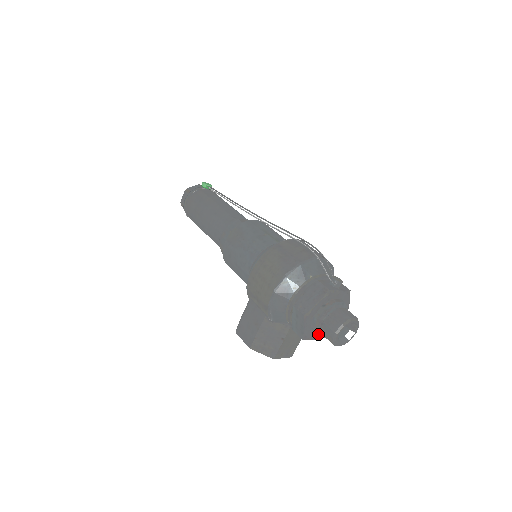
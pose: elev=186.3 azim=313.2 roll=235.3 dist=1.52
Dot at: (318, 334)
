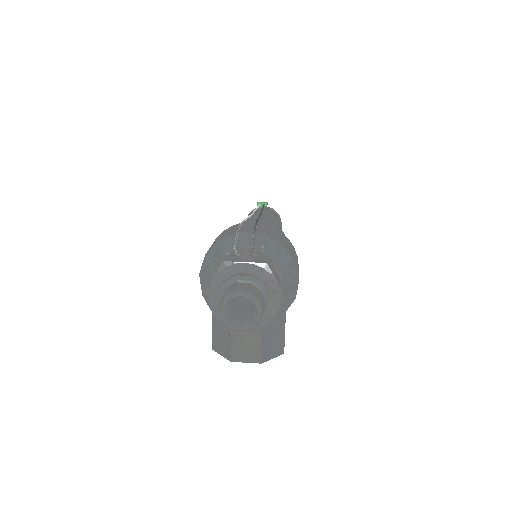
Dot at: occluded
